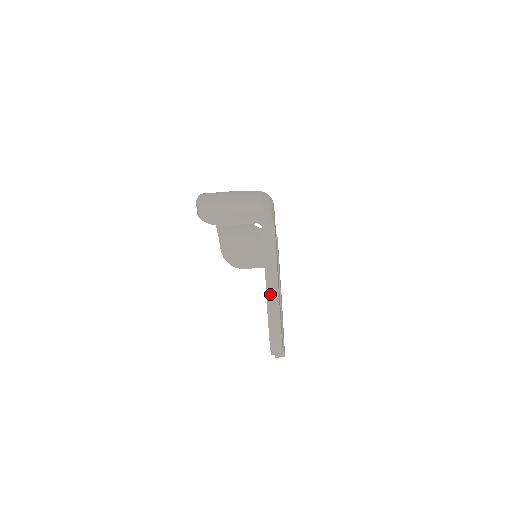
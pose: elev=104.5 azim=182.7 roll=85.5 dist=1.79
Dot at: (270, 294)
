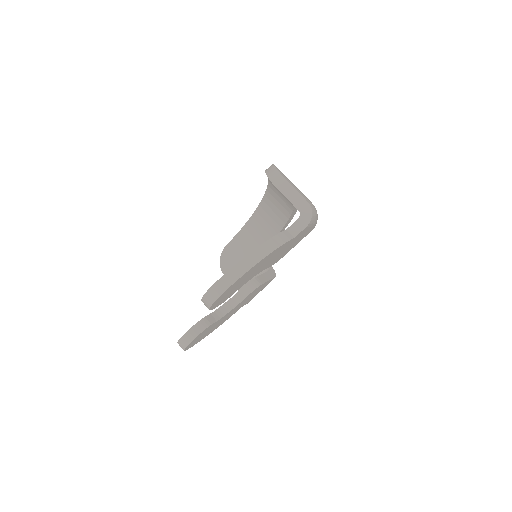
Dot at: (257, 252)
